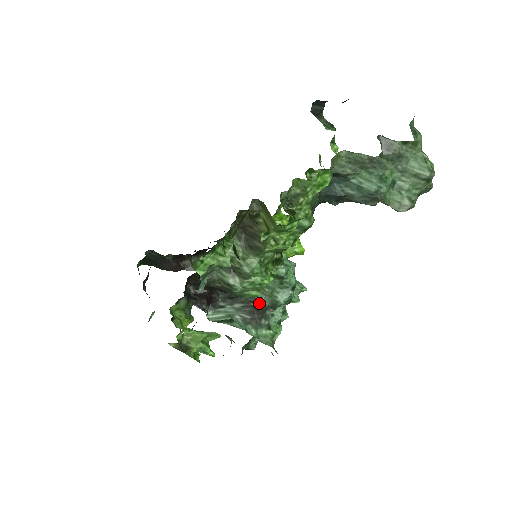
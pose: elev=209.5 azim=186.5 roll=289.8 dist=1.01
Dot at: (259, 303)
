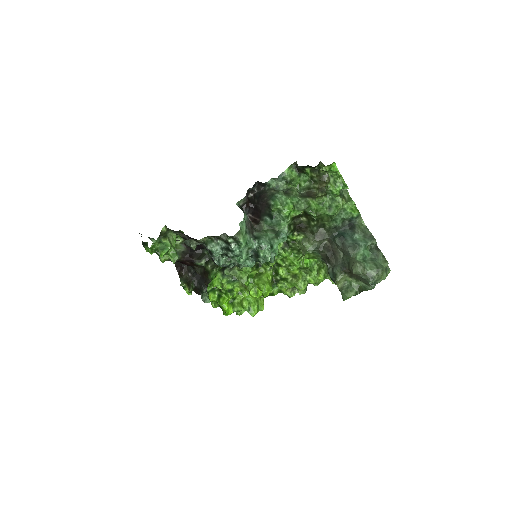
Dot at: (254, 231)
